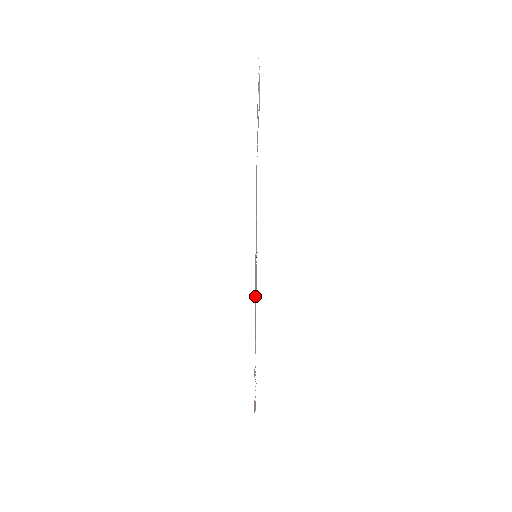
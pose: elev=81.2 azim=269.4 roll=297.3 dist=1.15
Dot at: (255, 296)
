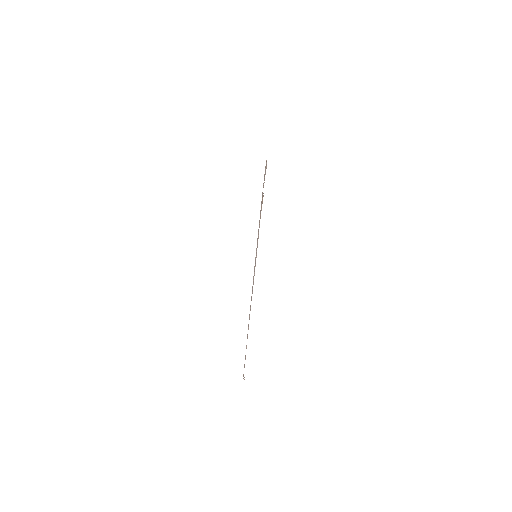
Dot at: occluded
